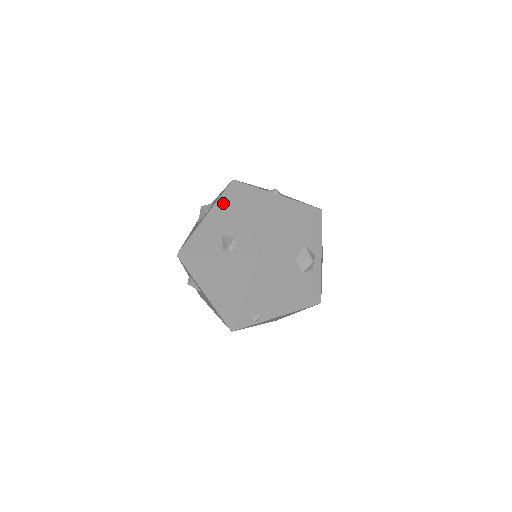
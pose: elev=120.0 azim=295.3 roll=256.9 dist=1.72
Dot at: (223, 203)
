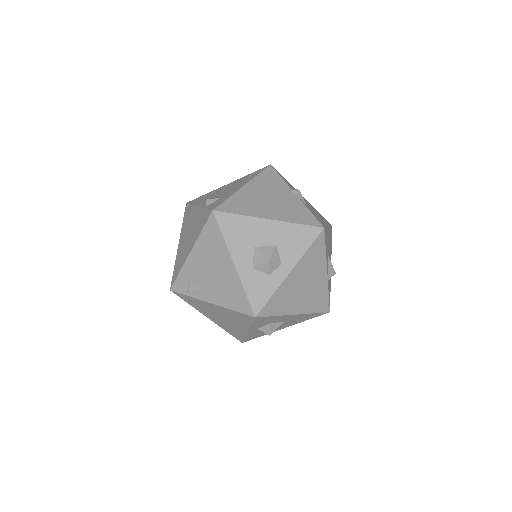
Dot at: (246, 177)
